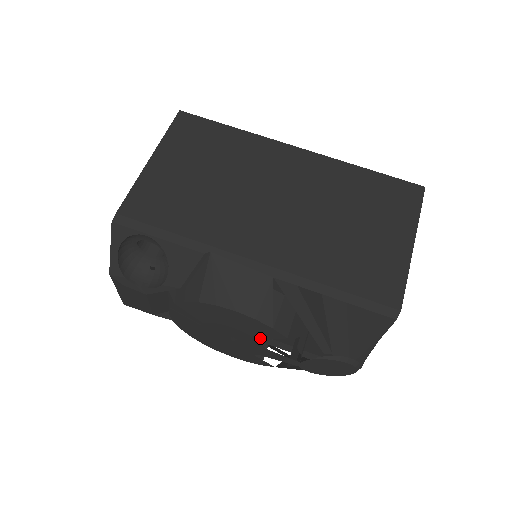
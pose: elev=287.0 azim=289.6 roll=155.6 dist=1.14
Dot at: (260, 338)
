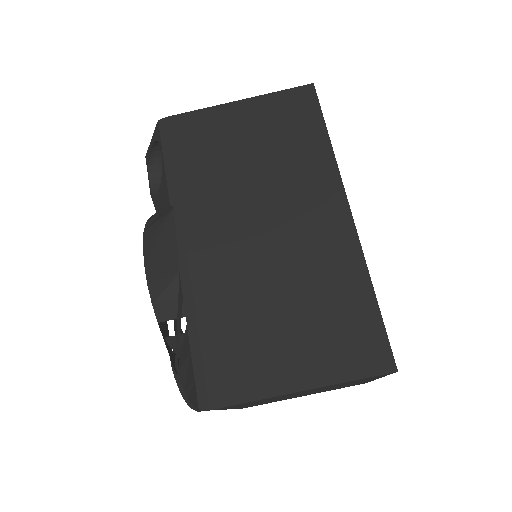
Dot at: occluded
